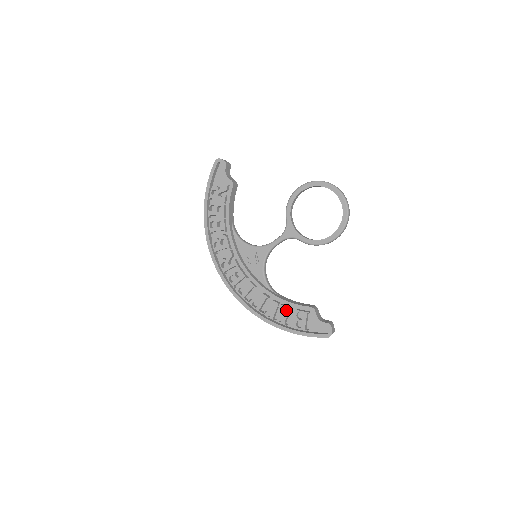
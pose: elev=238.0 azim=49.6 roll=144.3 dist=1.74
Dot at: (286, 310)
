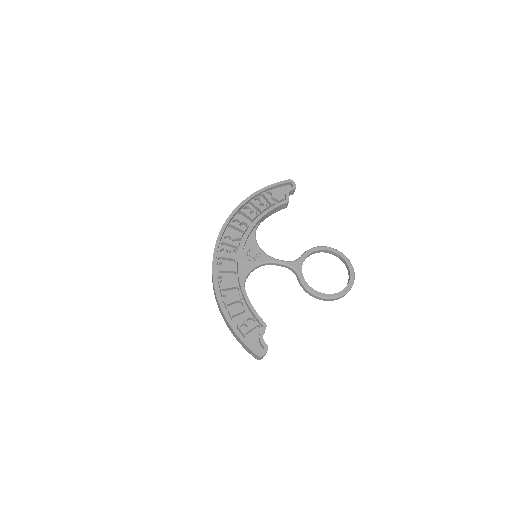
Dot at: (244, 308)
